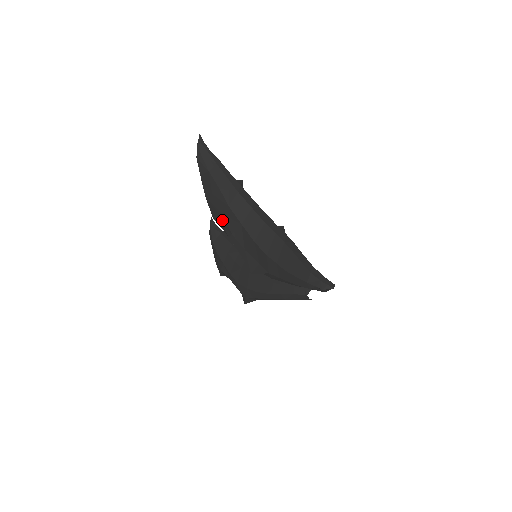
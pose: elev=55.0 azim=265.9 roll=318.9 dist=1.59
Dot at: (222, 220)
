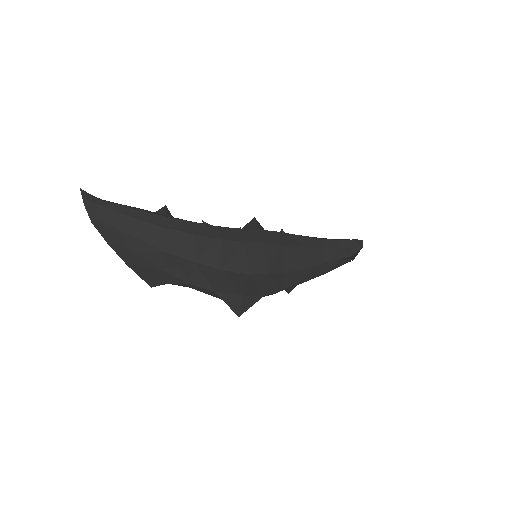
Dot at: (165, 278)
